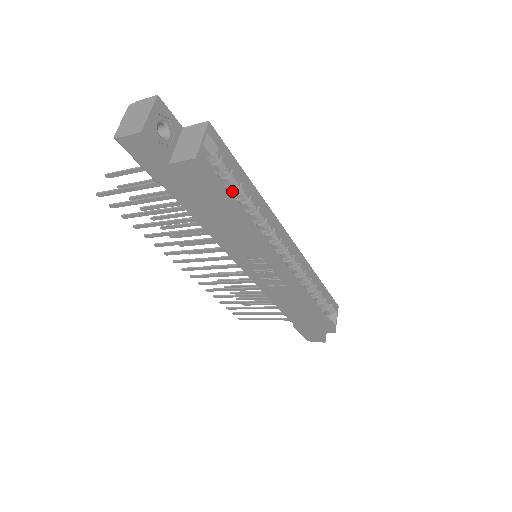
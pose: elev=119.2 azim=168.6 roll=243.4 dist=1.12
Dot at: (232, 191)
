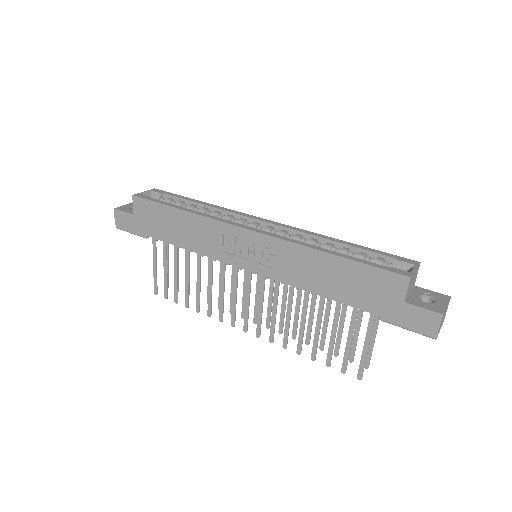
Dot at: occluded
